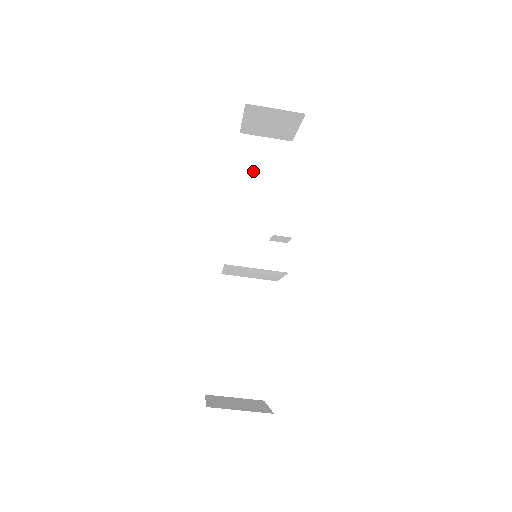
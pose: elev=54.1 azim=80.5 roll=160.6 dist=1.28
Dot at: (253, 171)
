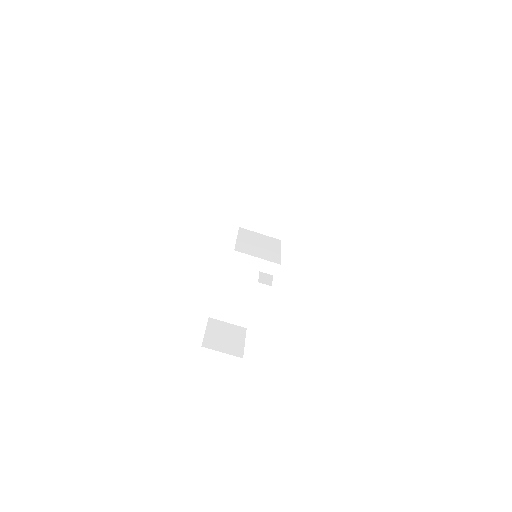
Dot at: (274, 174)
